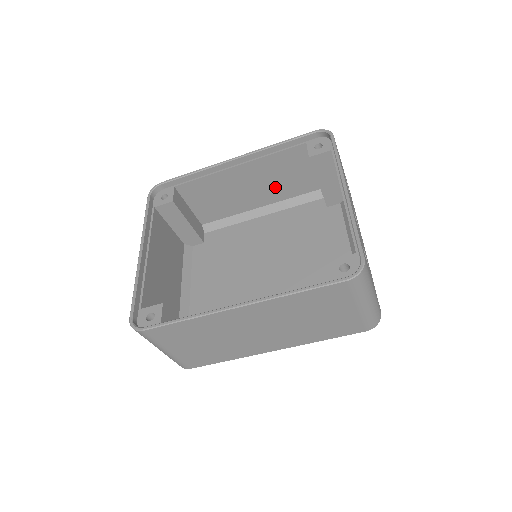
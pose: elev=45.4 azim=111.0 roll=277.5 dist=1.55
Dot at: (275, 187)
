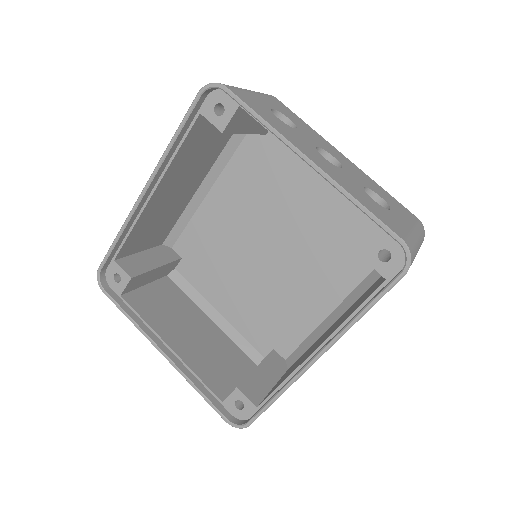
Dot at: (200, 164)
